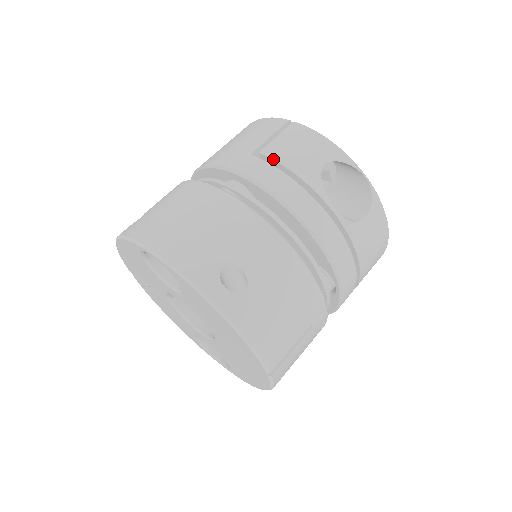
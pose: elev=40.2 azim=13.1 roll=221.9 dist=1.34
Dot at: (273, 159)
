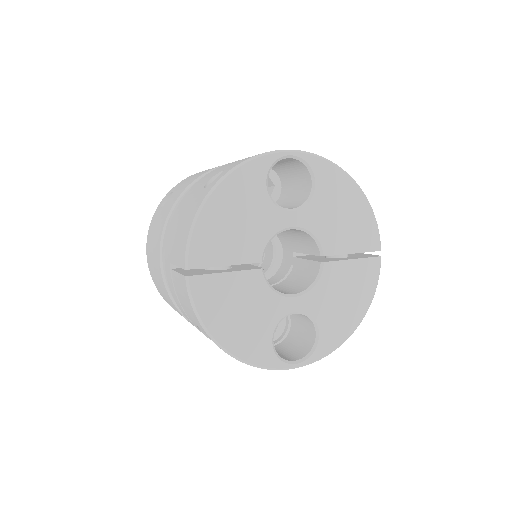
Dot at: (174, 286)
